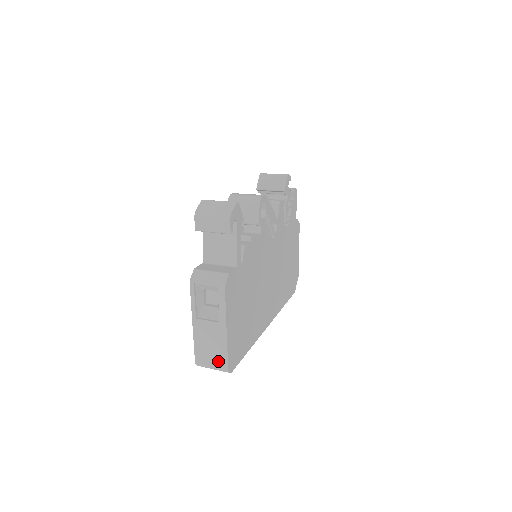
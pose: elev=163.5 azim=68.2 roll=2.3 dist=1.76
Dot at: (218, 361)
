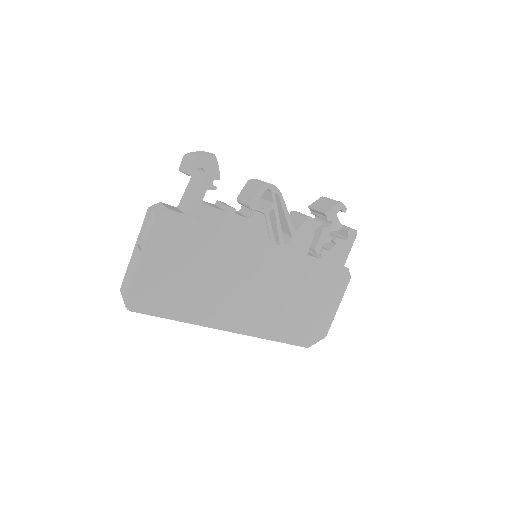
Dot at: (126, 291)
